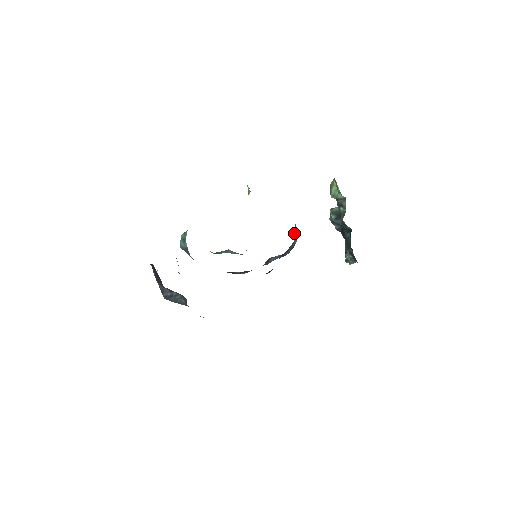
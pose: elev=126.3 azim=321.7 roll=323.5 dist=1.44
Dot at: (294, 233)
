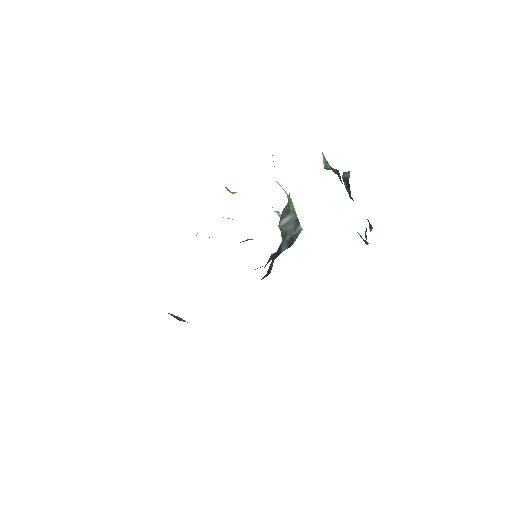
Dot at: (282, 229)
